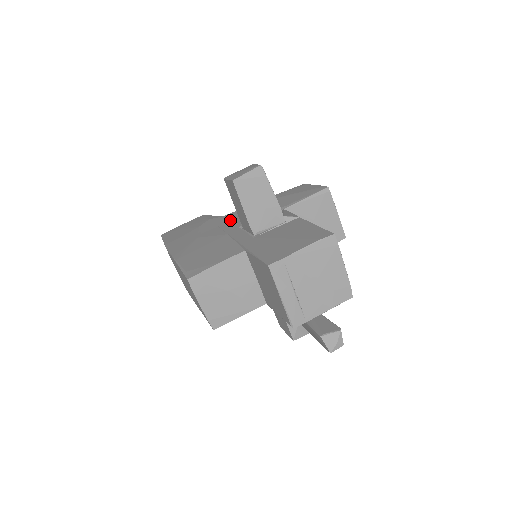
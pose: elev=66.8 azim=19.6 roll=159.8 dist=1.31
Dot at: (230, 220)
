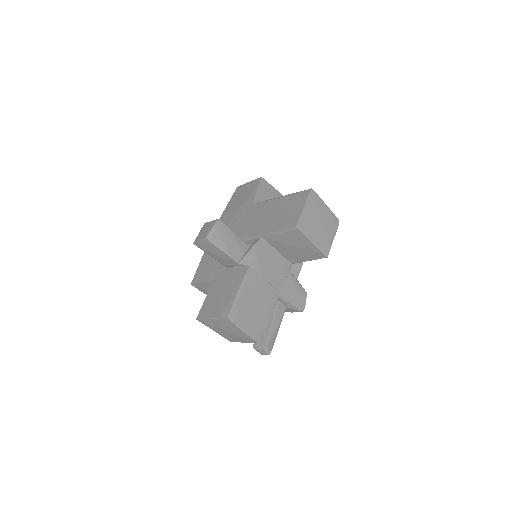
Dot at: (246, 219)
